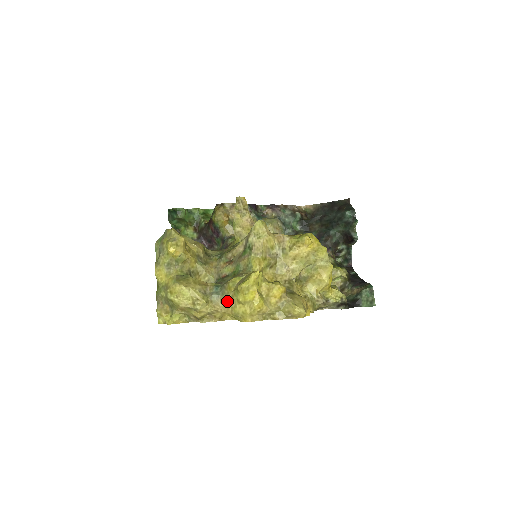
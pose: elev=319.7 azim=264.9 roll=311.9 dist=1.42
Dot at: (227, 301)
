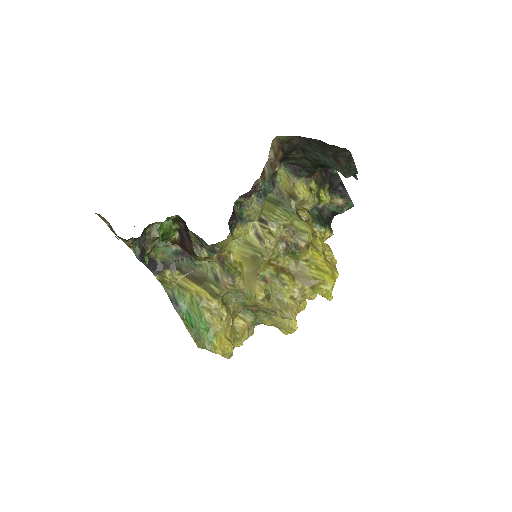
Dot at: occluded
